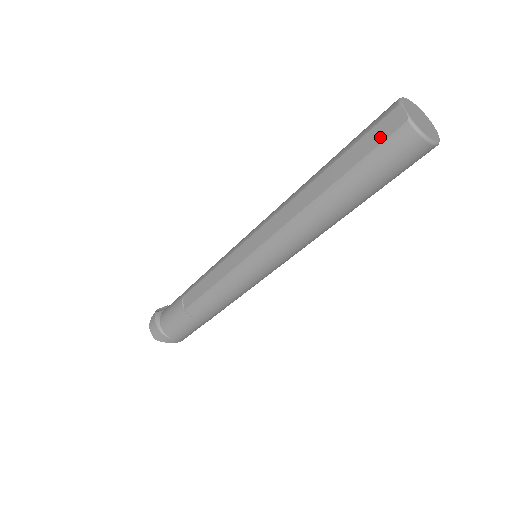
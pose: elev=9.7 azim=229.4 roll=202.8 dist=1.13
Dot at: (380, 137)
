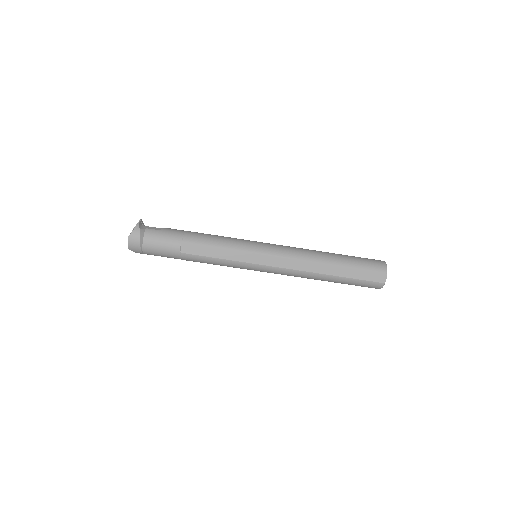
Dot at: (371, 278)
